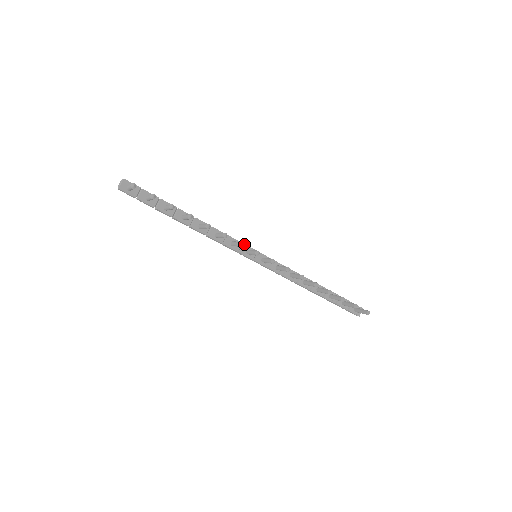
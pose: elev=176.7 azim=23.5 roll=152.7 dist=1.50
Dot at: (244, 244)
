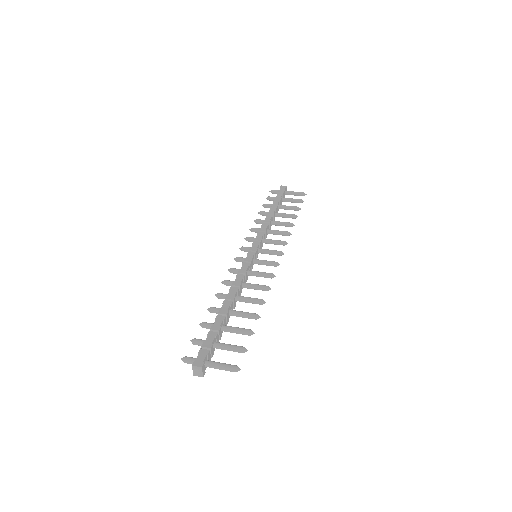
Dot at: (251, 262)
